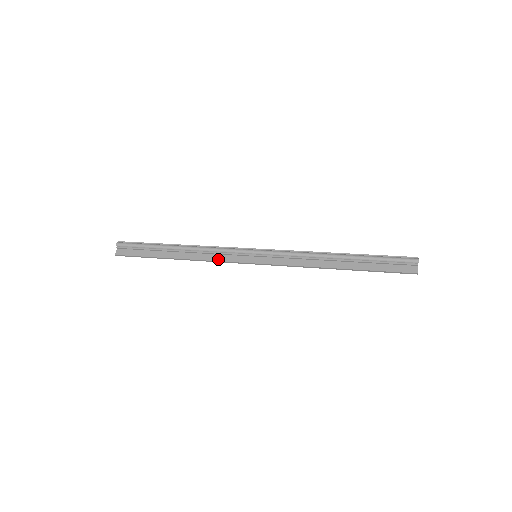
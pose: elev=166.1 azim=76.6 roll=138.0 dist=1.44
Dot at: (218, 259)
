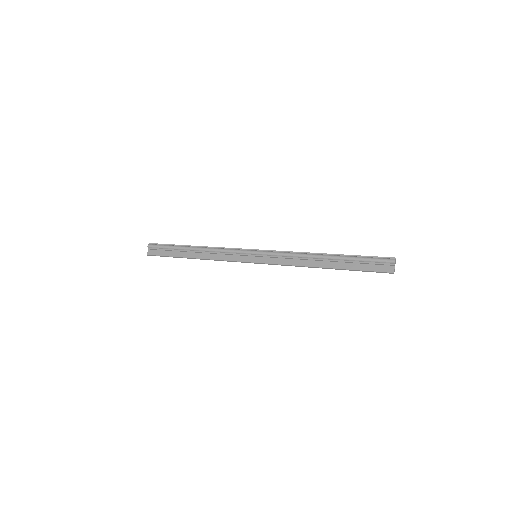
Dot at: (225, 259)
